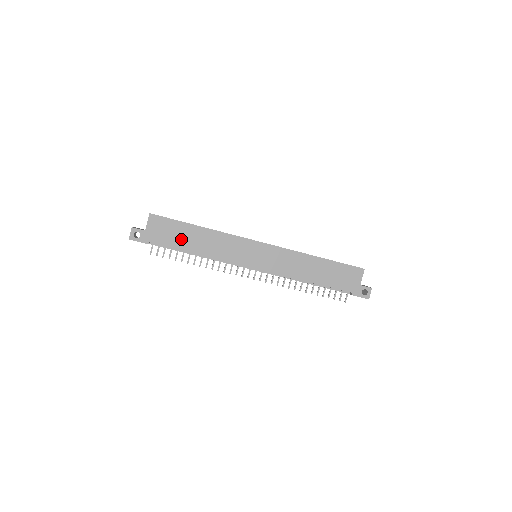
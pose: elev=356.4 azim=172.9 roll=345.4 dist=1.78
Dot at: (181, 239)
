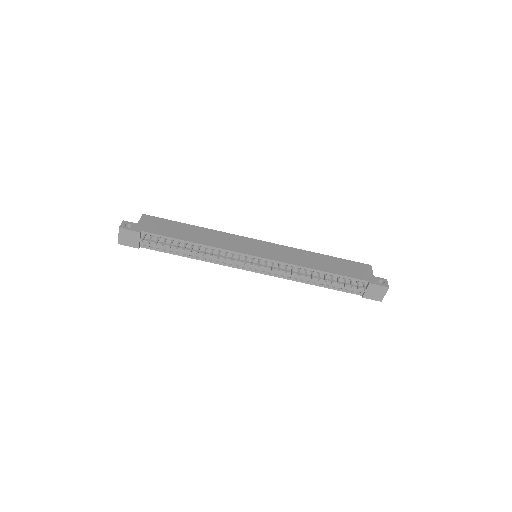
Dot at: (176, 232)
